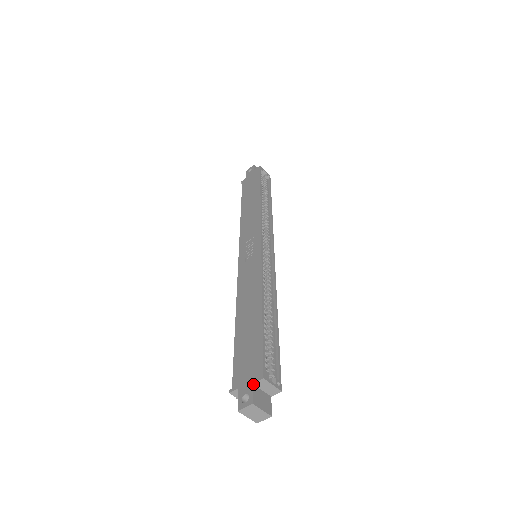
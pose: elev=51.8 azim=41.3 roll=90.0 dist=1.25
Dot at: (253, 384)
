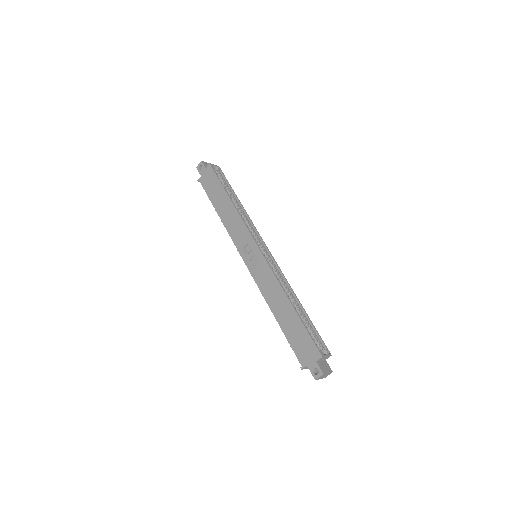
Dot at: (317, 361)
